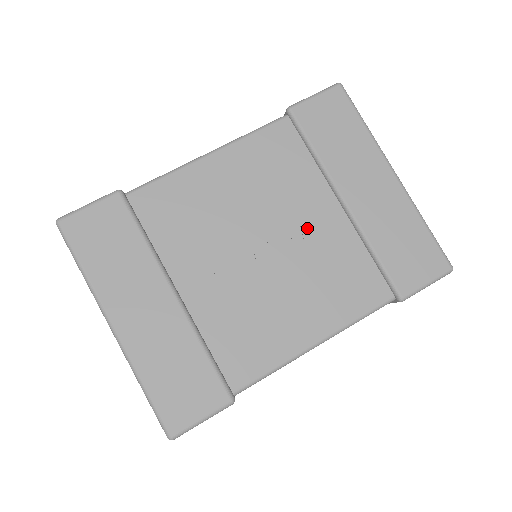
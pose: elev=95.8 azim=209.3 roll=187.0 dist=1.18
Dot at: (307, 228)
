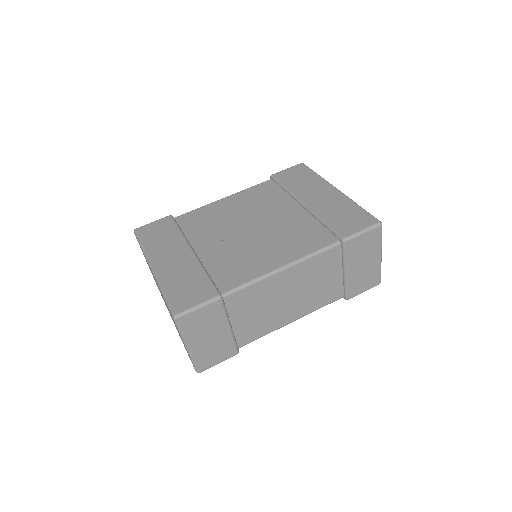
Dot at: (279, 218)
